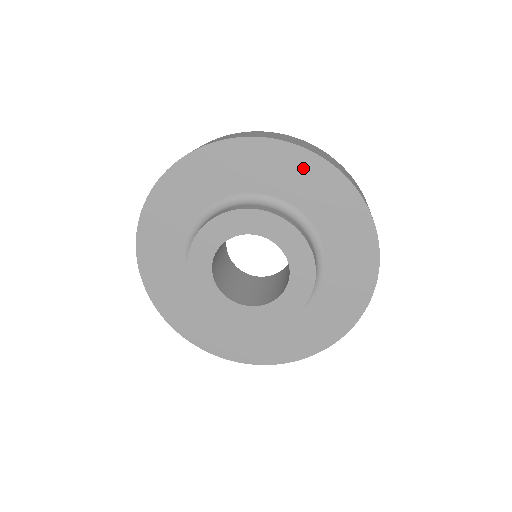
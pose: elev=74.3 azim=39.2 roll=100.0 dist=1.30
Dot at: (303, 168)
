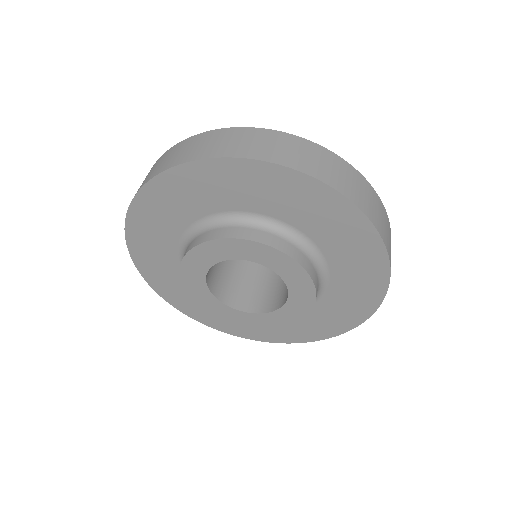
Dot at: (334, 212)
